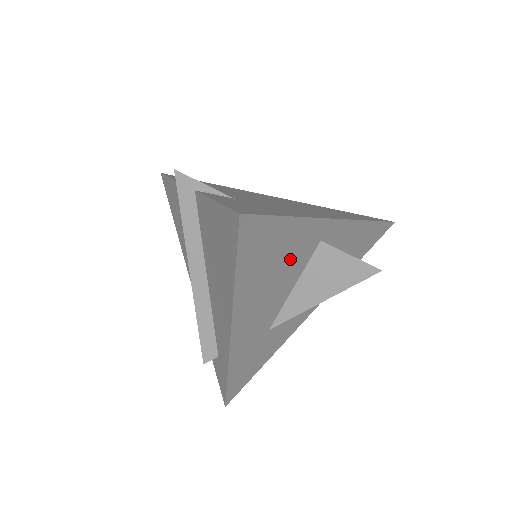
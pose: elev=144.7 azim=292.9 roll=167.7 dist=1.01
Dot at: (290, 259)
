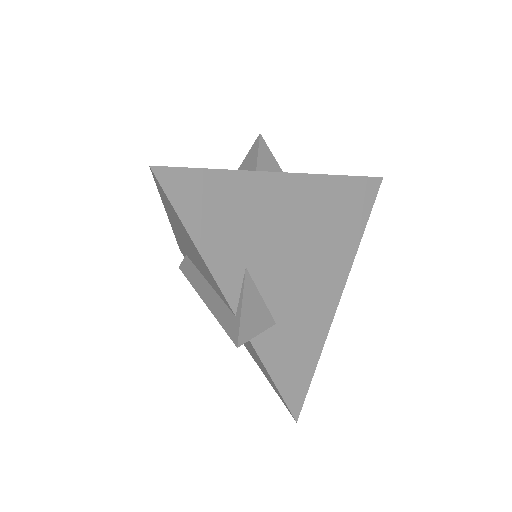
Dot at: occluded
